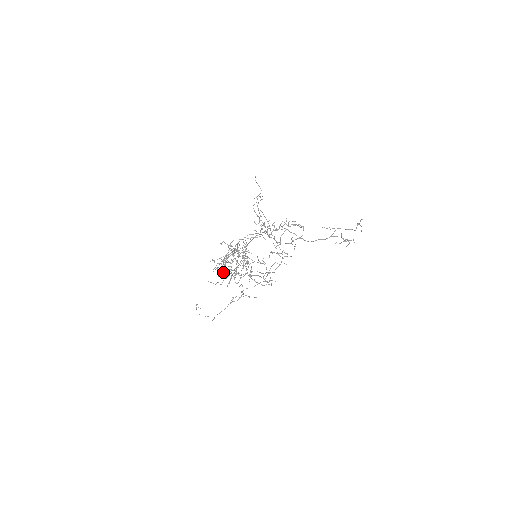
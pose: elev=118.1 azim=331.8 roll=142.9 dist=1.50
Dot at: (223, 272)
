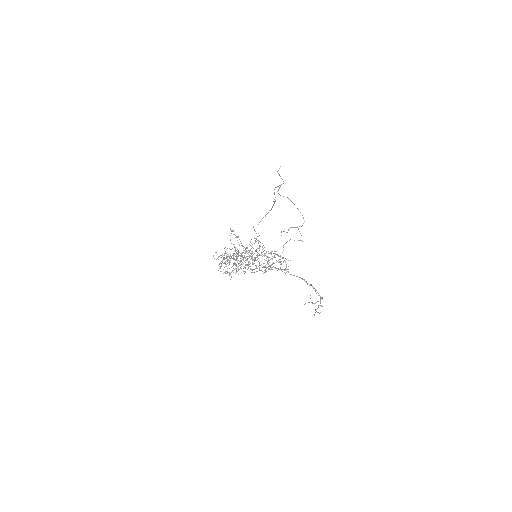
Dot at: occluded
